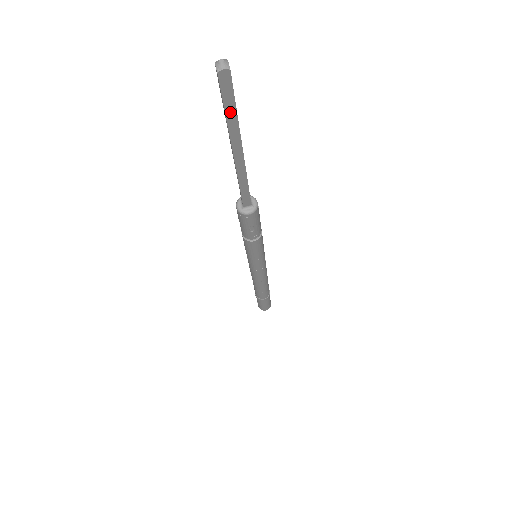
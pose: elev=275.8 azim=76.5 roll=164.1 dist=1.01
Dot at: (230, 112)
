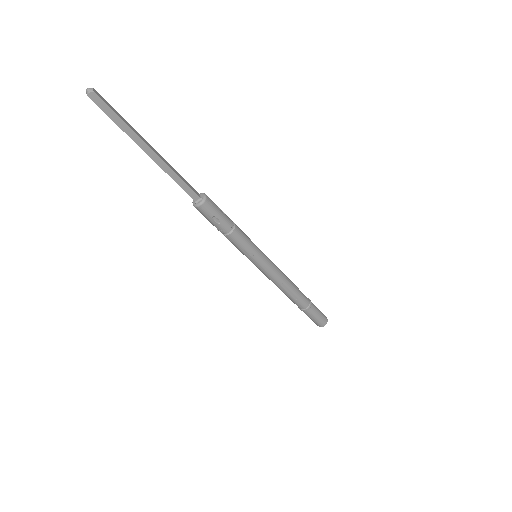
Dot at: (118, 121)
